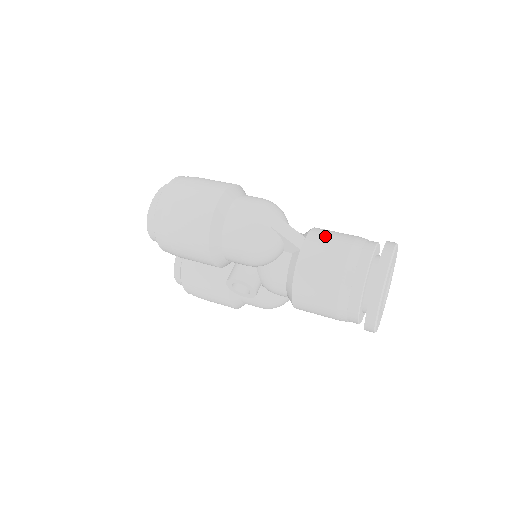
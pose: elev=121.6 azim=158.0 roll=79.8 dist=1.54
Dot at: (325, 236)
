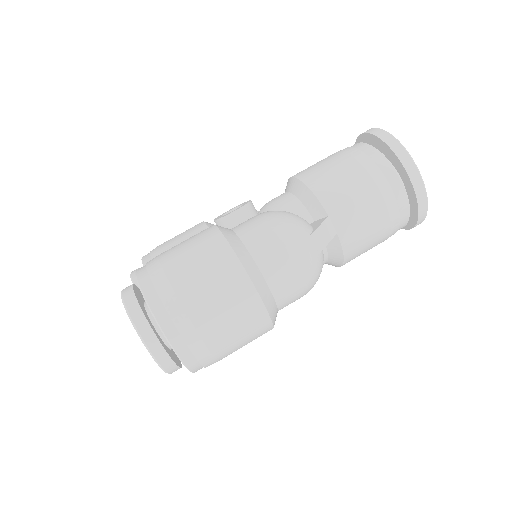
Dot at: (342, 195)
